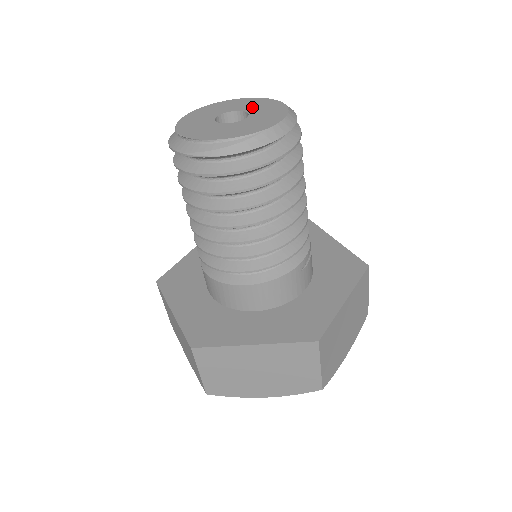
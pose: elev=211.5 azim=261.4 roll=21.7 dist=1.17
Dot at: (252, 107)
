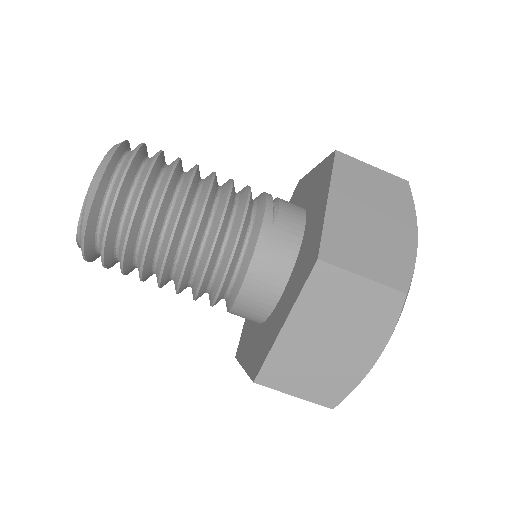
Dot at: occluded
